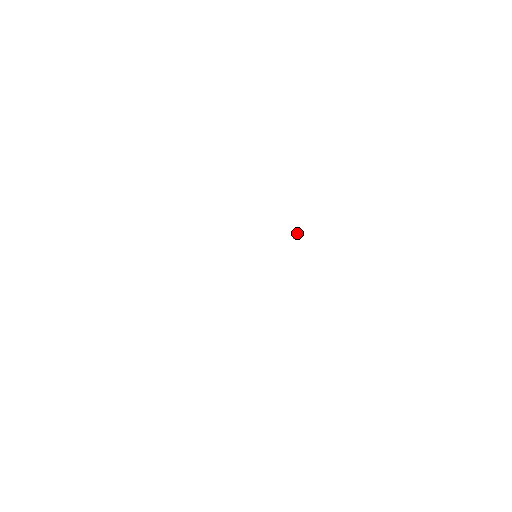
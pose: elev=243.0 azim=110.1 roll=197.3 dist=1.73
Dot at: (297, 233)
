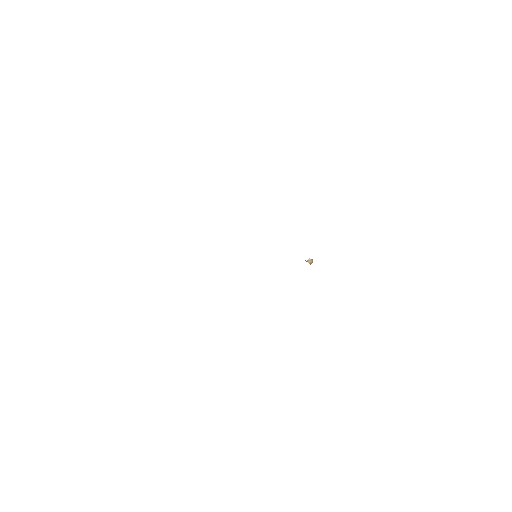
Dot at: (311, 259)
